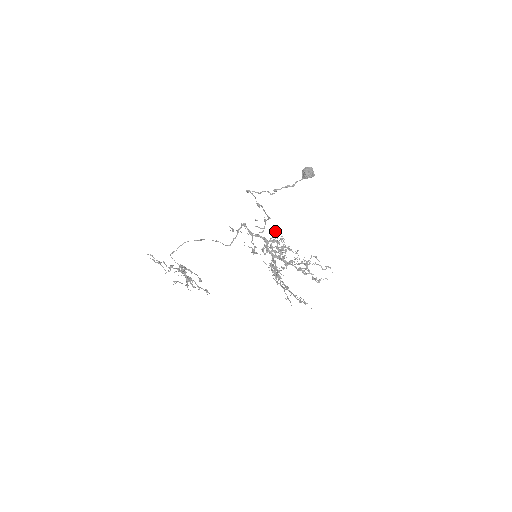
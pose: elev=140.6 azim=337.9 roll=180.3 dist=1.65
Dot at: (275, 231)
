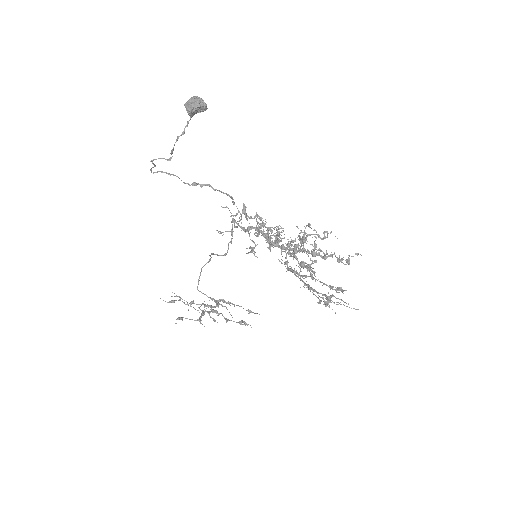
Dot at: (243, 211)
